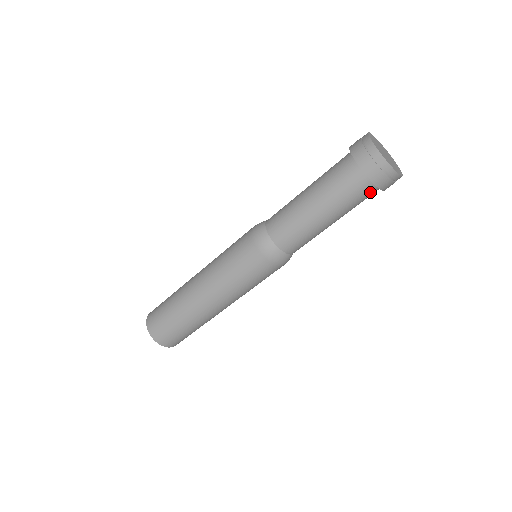
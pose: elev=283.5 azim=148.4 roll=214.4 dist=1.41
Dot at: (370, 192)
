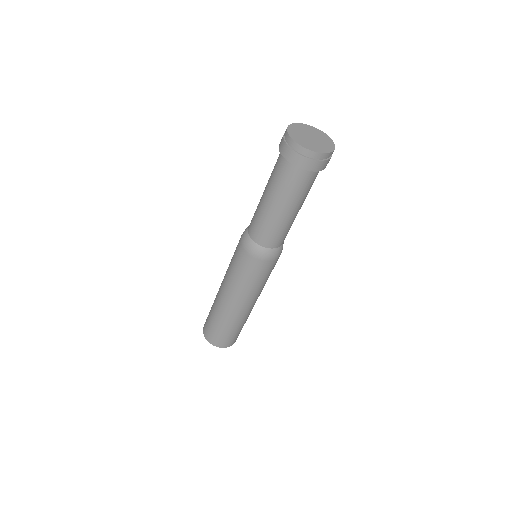
Dot at: (311, 176)
